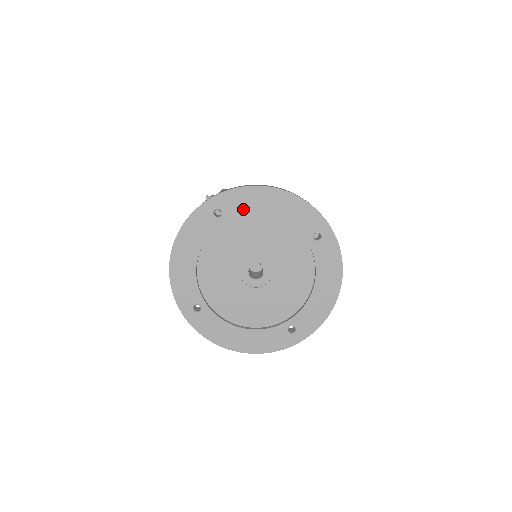
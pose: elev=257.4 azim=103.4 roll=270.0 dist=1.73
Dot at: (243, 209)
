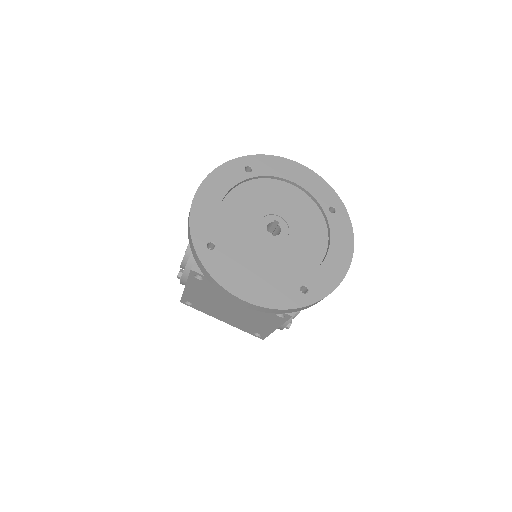
Dot at: (271, 172)
